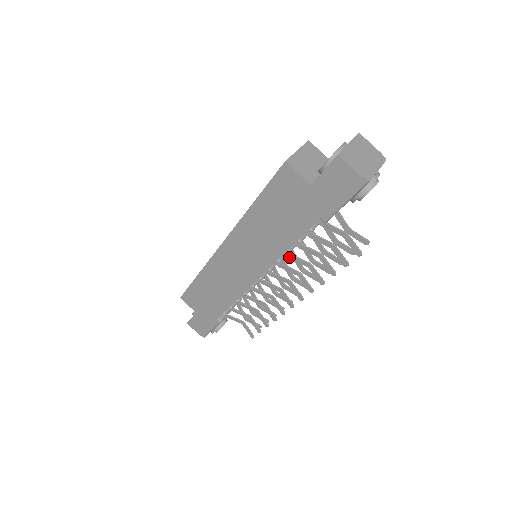
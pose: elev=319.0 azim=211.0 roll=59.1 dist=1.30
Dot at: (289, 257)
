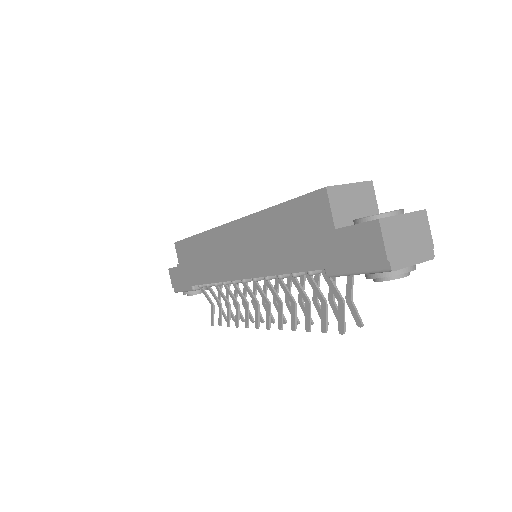
Dot at: (279, 281)
